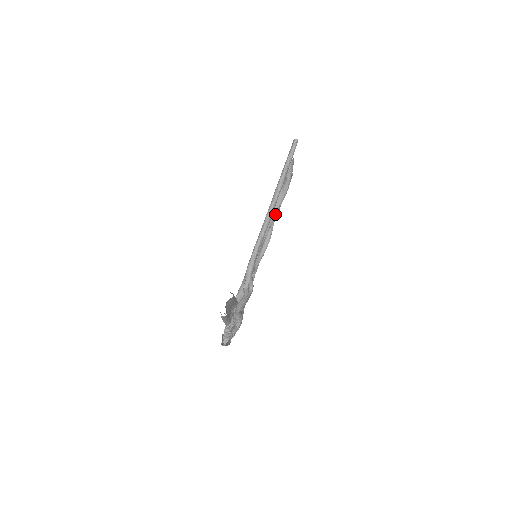
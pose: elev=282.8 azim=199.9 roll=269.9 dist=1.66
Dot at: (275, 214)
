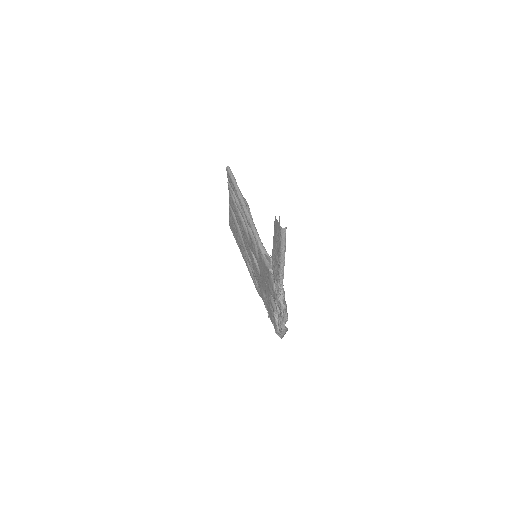
Dot at: (250, 214)
